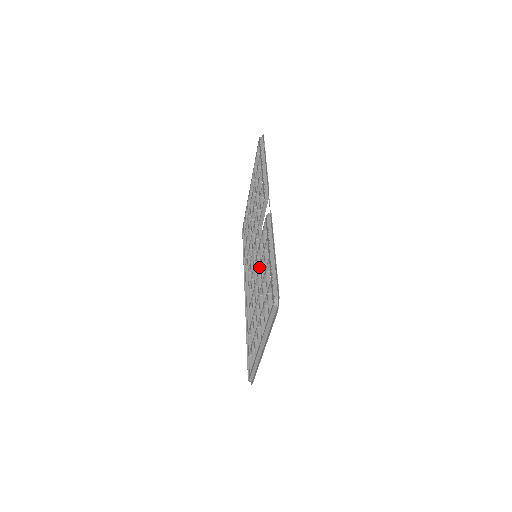
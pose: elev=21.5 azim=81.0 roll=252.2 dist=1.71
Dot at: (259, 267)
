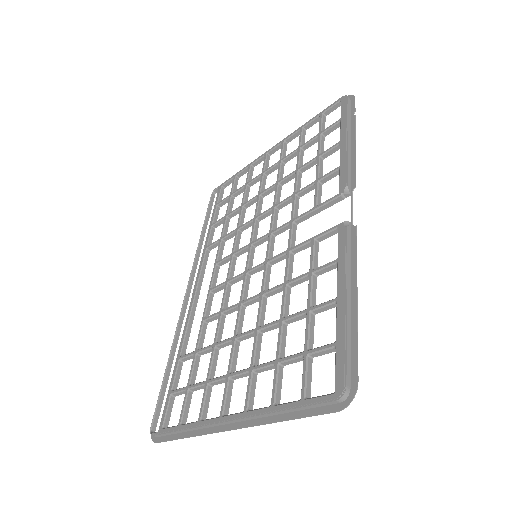
Dot at: (276, 286)
